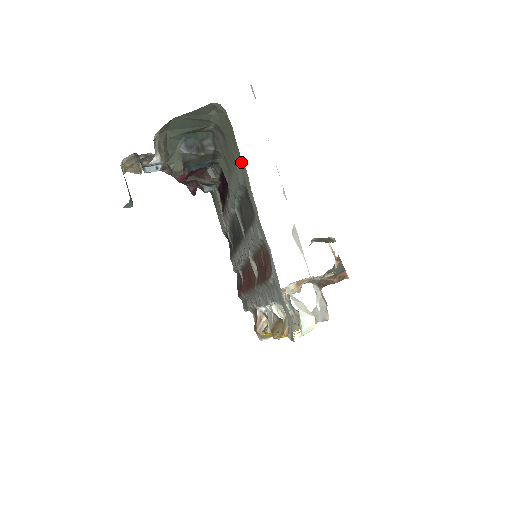
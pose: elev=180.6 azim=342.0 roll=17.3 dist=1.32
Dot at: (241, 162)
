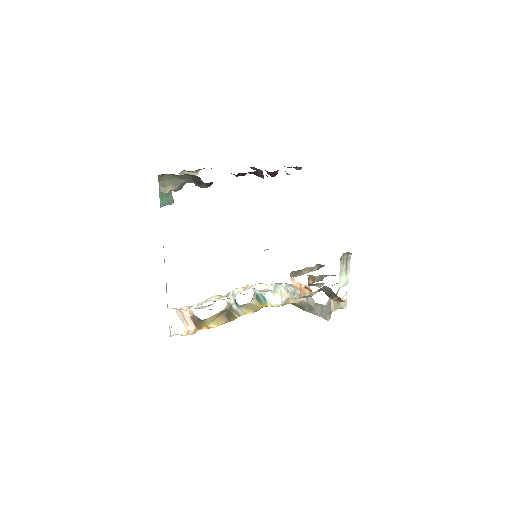
Dot at: occluded
